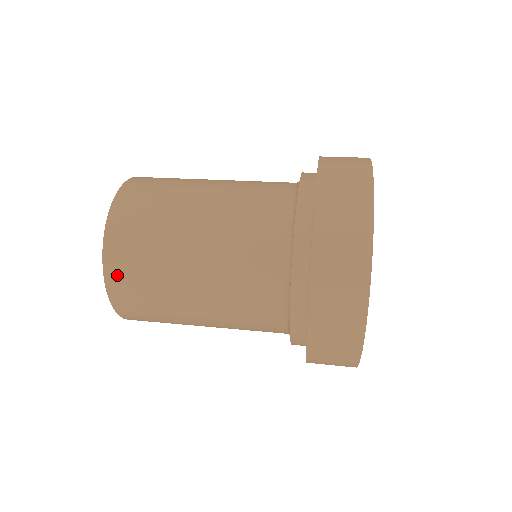
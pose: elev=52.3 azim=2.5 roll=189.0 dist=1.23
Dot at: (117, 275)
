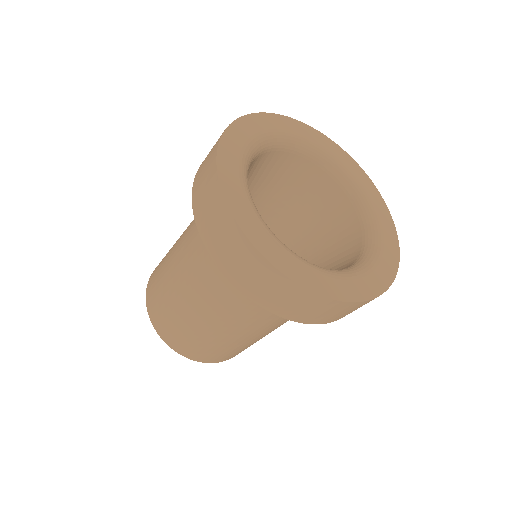
Dot at: (204, 358)
